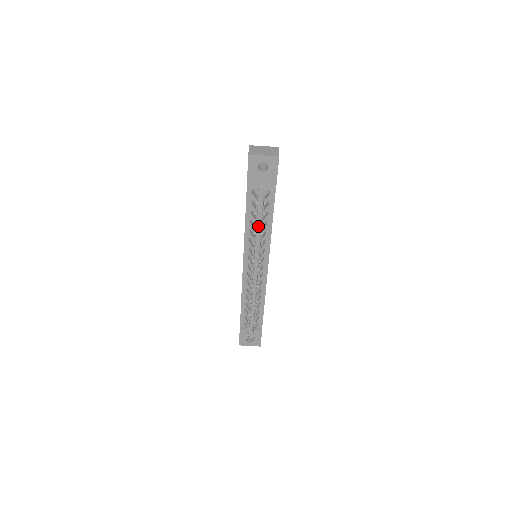
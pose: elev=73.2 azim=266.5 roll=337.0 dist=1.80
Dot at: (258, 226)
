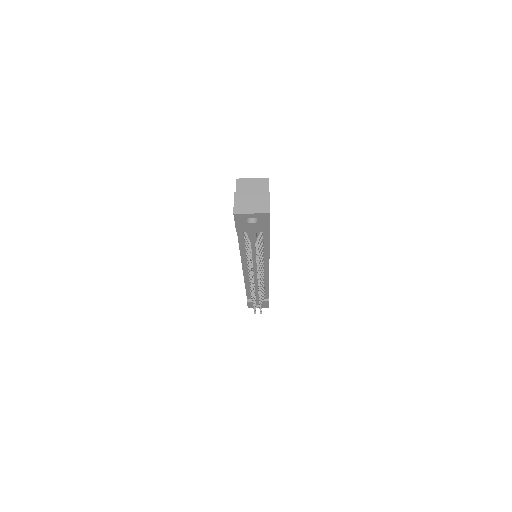
Dot at: (254, 253)
